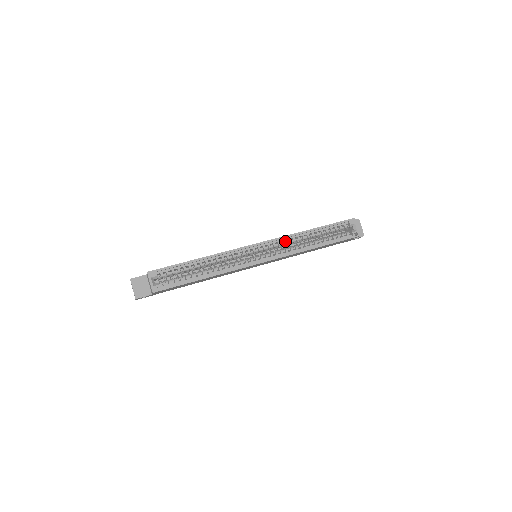
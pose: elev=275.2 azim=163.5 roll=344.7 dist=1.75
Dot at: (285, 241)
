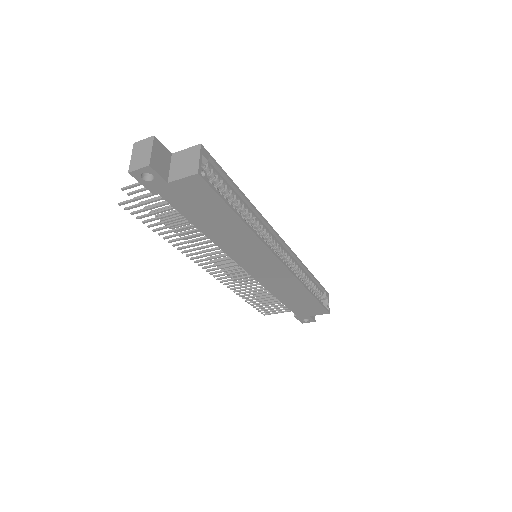
Dot at: occluded
